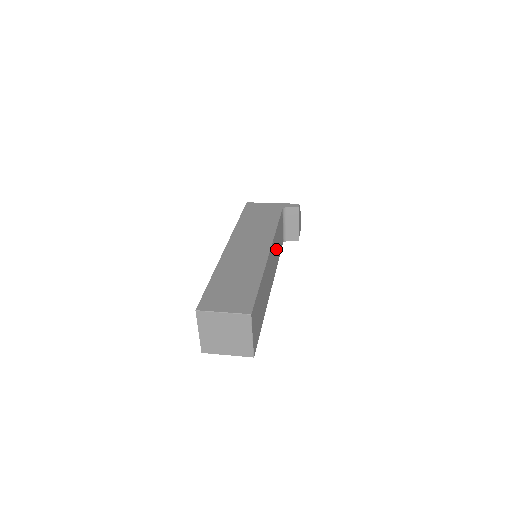
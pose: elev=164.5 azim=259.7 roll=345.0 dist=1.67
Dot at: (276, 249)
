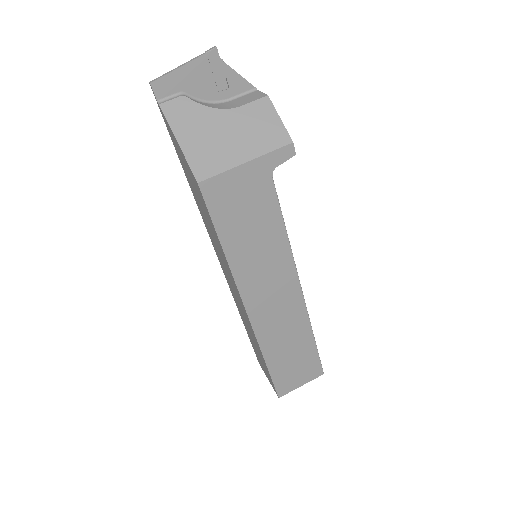
Dot at: occluded
